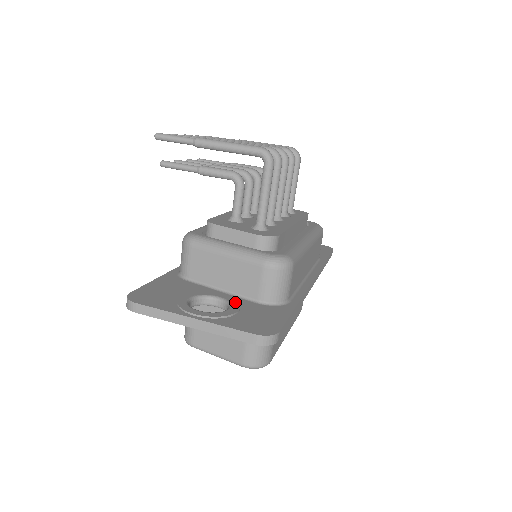
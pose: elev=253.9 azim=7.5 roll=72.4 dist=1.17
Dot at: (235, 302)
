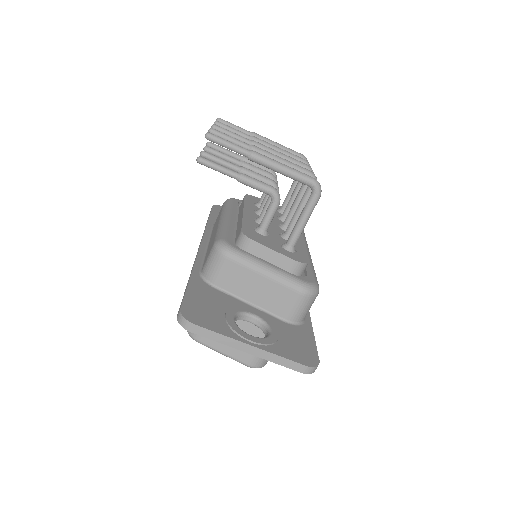
Dot at: (270, 322)
